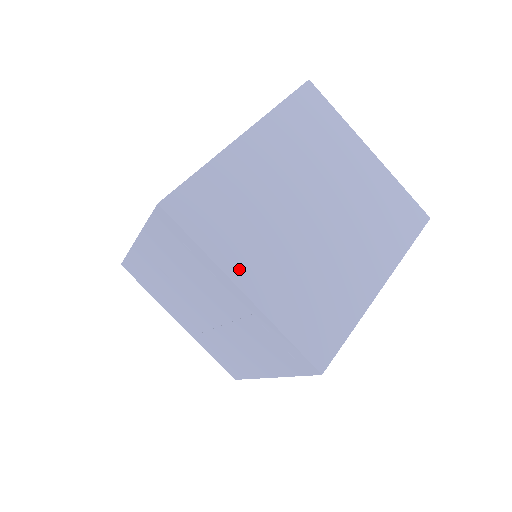
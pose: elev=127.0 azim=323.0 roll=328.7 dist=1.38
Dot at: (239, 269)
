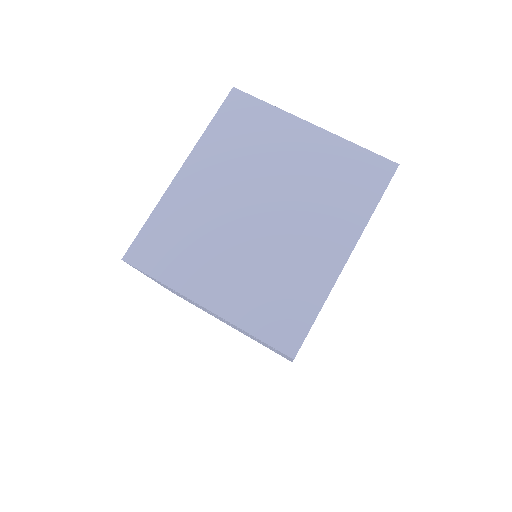
Dot at: occluded
